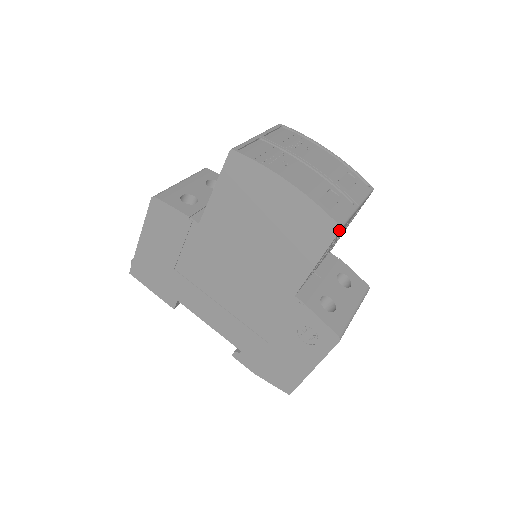
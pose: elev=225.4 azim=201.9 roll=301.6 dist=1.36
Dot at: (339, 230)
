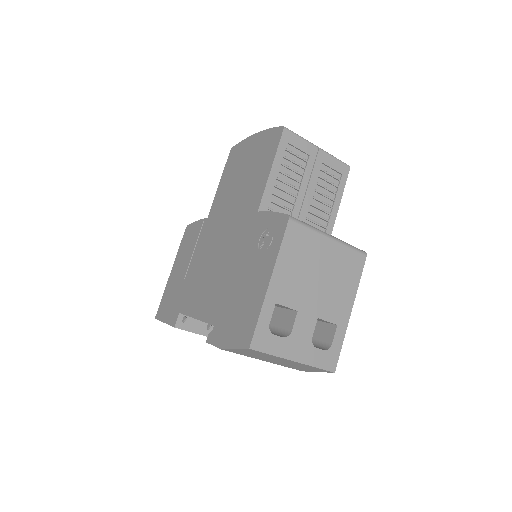
Dot at: (283, 129)
